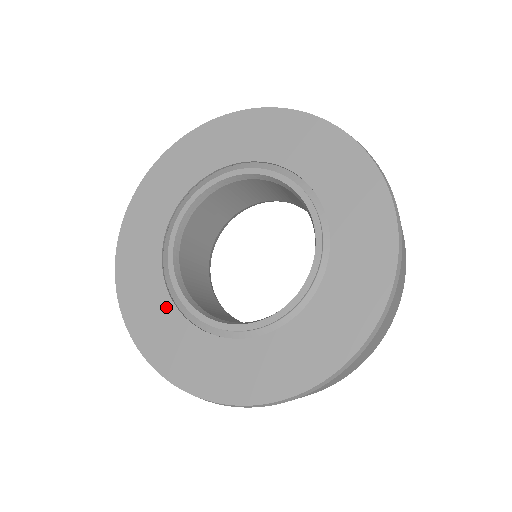
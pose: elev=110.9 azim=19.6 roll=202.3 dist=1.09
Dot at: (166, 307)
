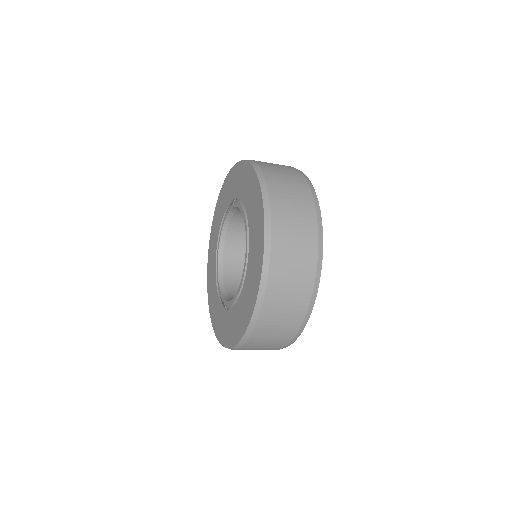
Dot at: (215, 253)
